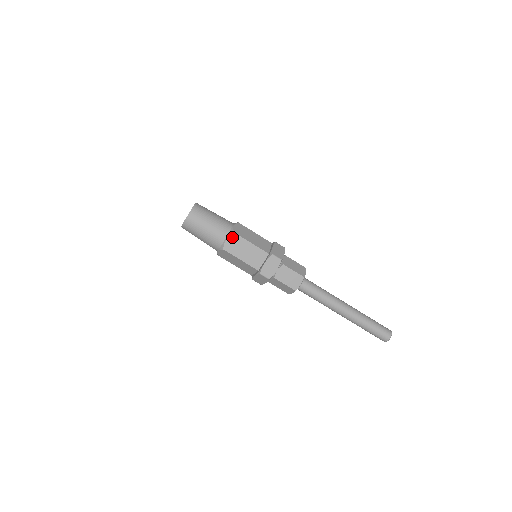
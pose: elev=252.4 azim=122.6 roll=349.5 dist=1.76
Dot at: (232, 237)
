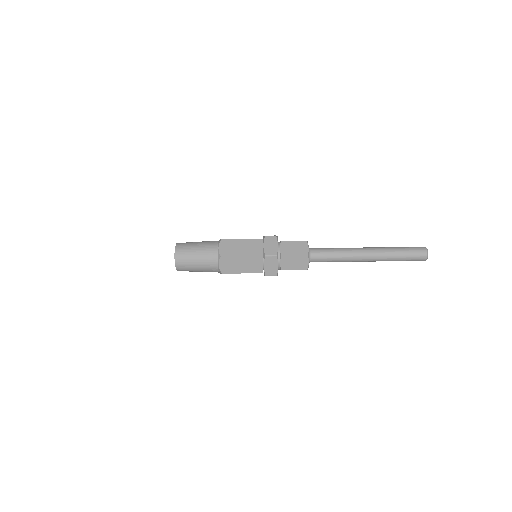
Dot at: (223, 273)
